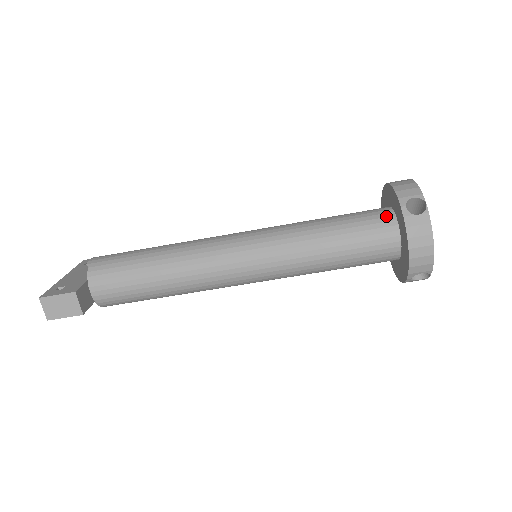
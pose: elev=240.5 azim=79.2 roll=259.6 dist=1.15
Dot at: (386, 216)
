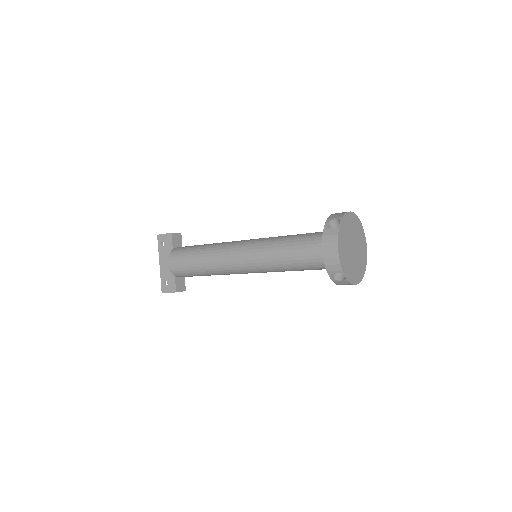
Dot at: occluded
